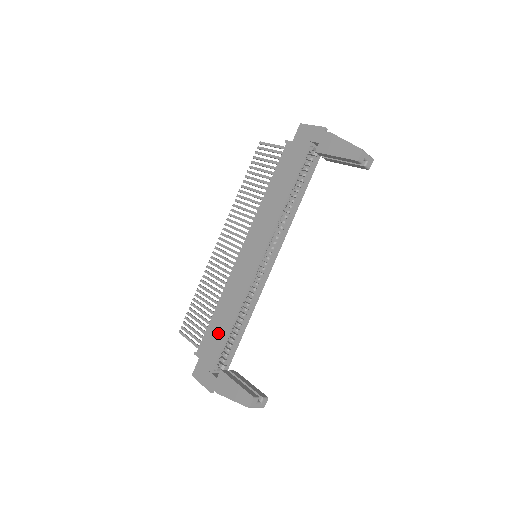
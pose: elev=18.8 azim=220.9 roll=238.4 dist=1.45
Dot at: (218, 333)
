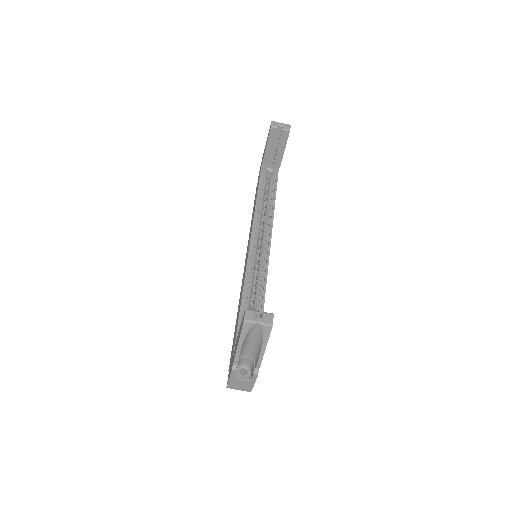
Dot at: (236, 325)
